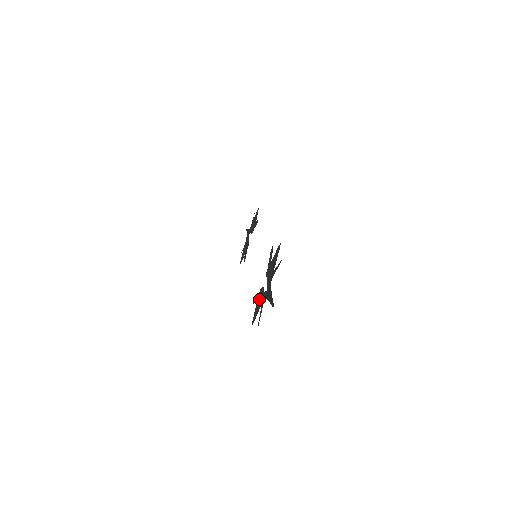
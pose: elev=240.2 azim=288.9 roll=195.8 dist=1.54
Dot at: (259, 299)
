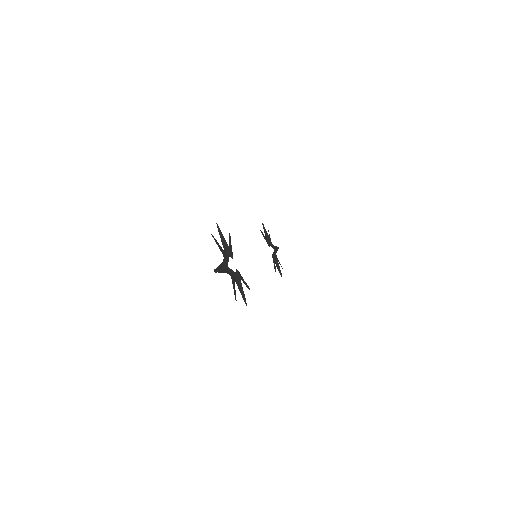
Dot at: (235, 280)
